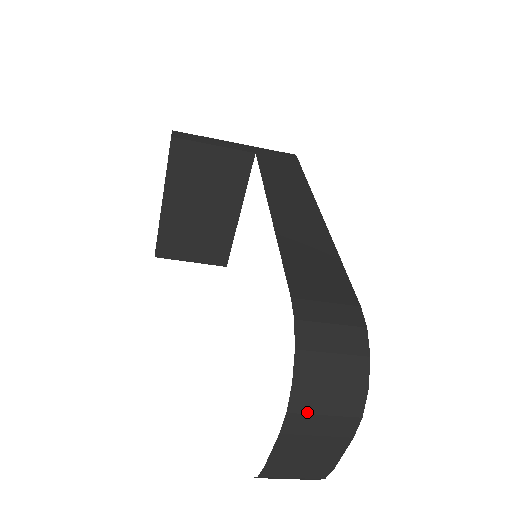
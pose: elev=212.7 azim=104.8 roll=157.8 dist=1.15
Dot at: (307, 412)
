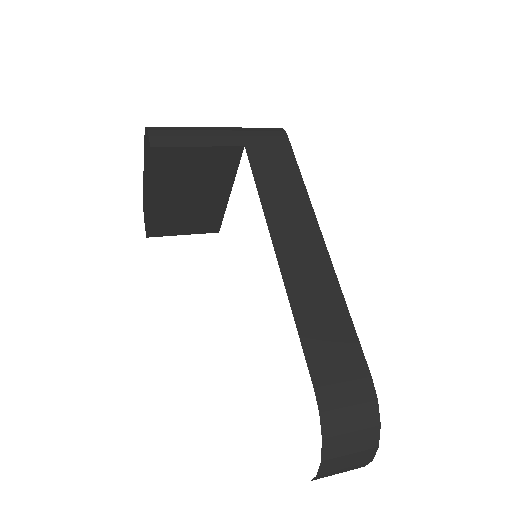
Dot at: (332, 471)
